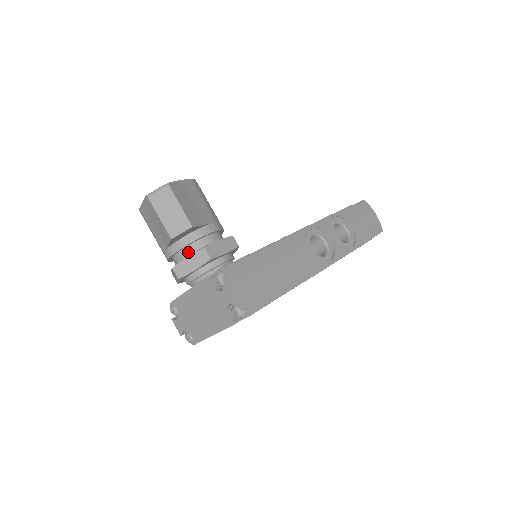
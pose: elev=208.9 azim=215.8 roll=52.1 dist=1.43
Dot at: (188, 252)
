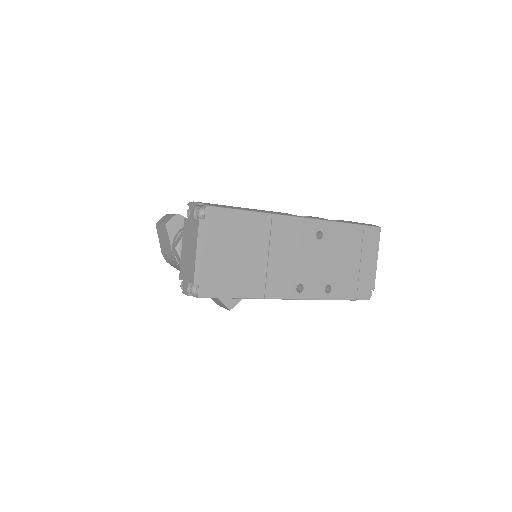
Dot at: occluded
